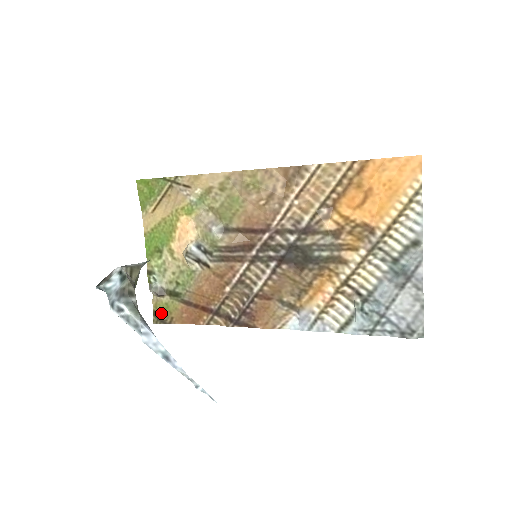
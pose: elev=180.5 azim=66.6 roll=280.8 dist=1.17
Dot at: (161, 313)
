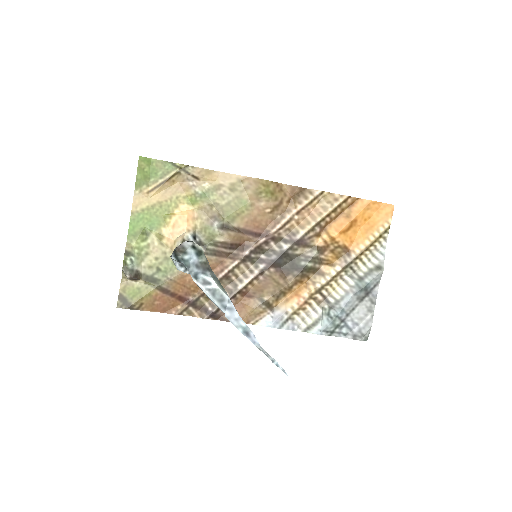
Dot at: (129, 297)
